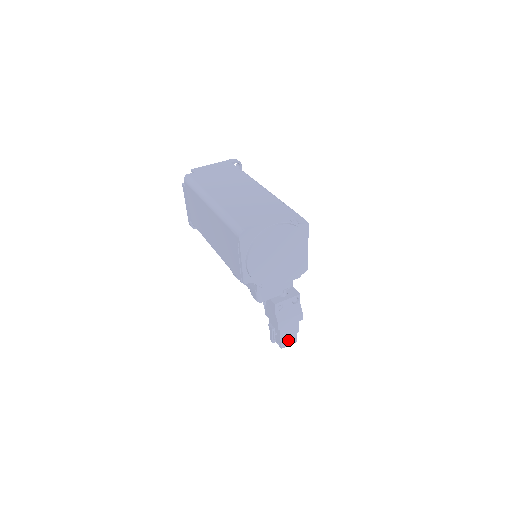
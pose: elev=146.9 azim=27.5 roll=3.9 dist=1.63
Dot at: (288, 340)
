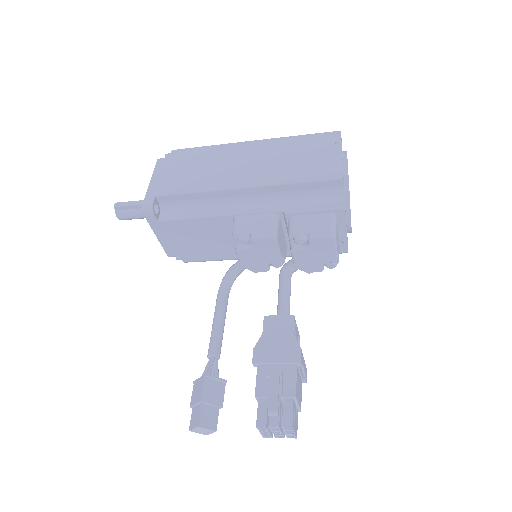
Dot at: (294, 417)
